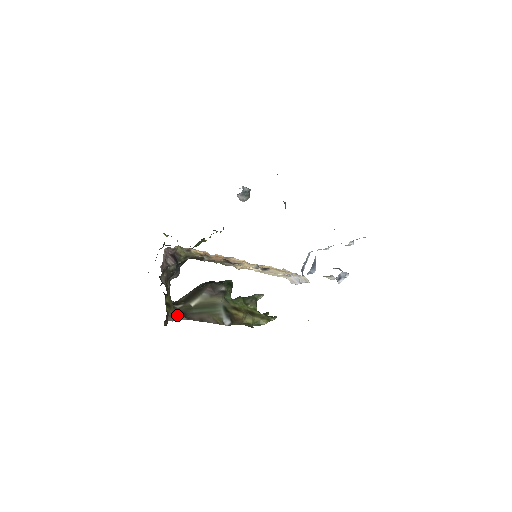
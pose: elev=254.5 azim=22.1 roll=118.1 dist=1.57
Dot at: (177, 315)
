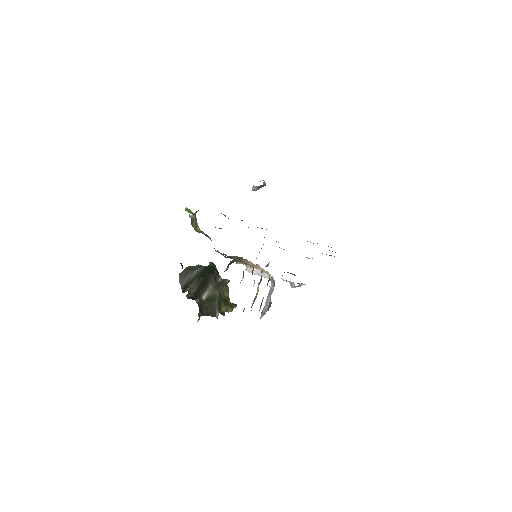
Dot at: (199, 312)
